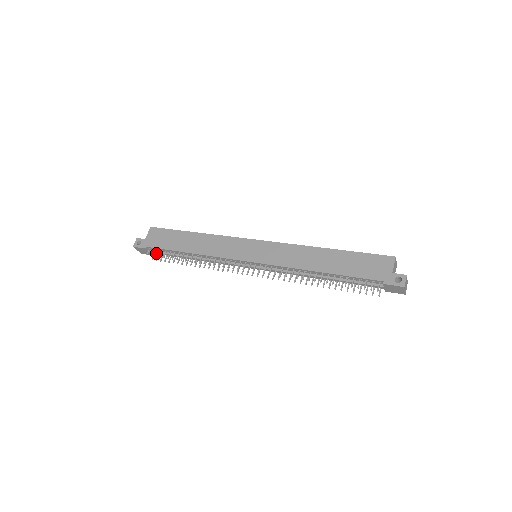
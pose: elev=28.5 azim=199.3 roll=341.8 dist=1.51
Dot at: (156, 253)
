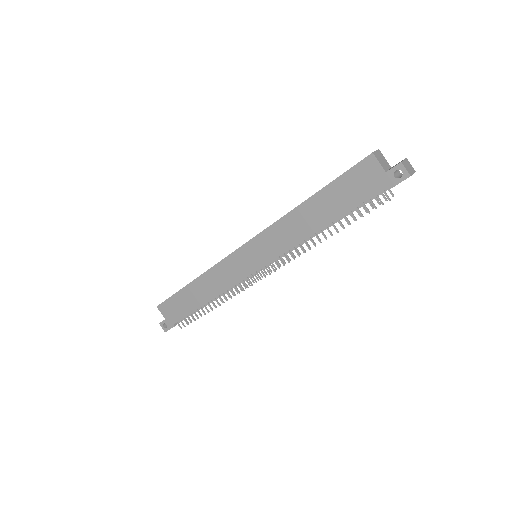
Dot at: (186, 322)
